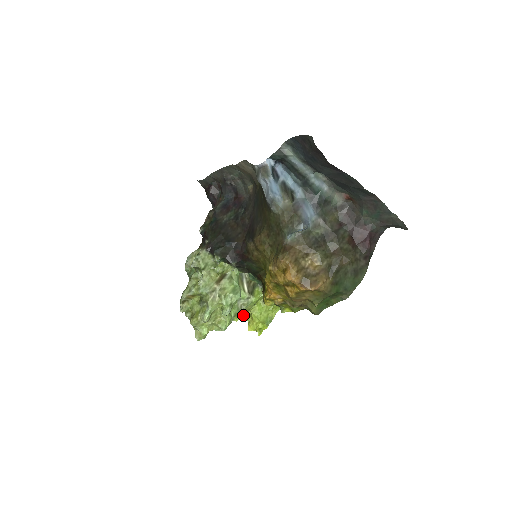
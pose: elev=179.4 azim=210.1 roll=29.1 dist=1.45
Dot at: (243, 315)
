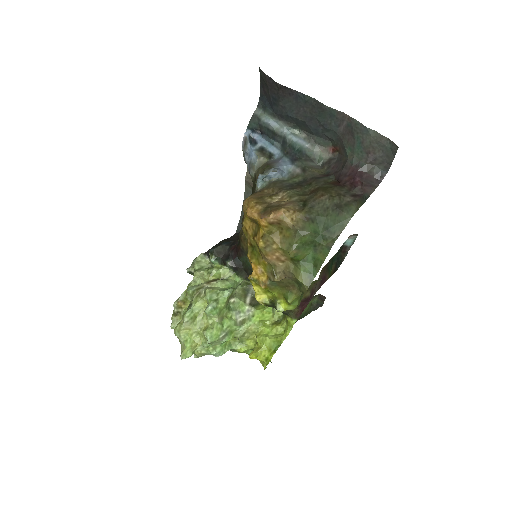
Dot at: (249, 343)
